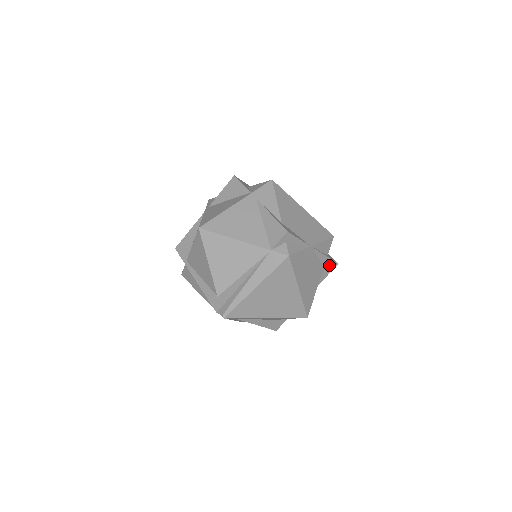
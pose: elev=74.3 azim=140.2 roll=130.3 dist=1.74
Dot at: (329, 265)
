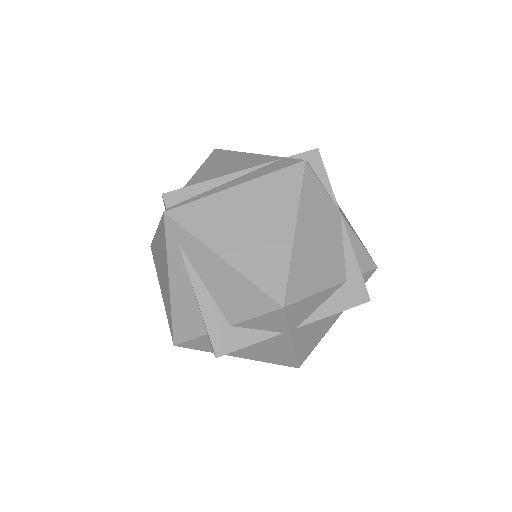
Dot at: (355, 287)
